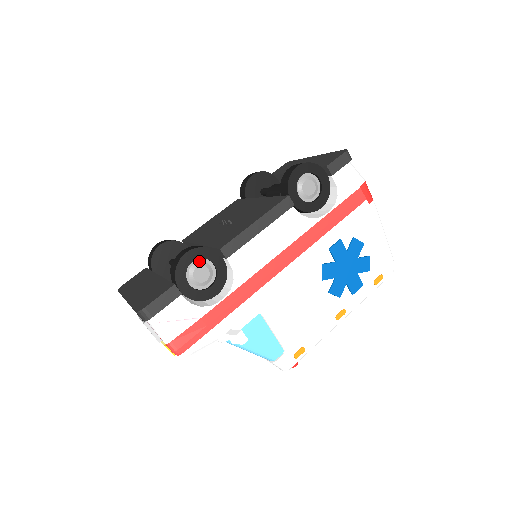
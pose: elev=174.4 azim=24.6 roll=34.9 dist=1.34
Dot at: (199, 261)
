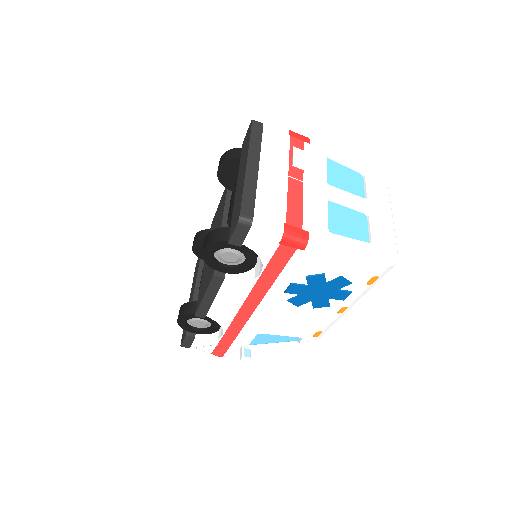
Dot at: (191, 318)
